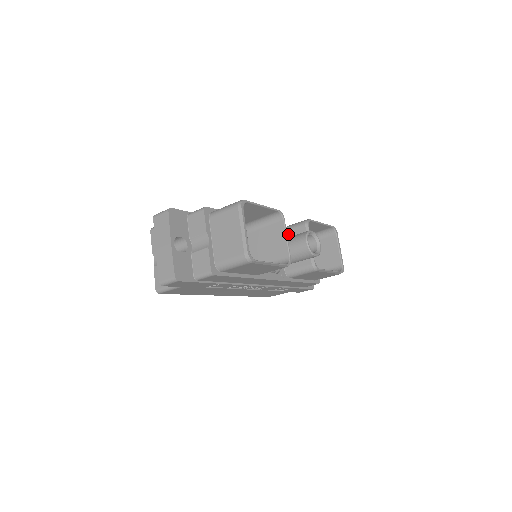
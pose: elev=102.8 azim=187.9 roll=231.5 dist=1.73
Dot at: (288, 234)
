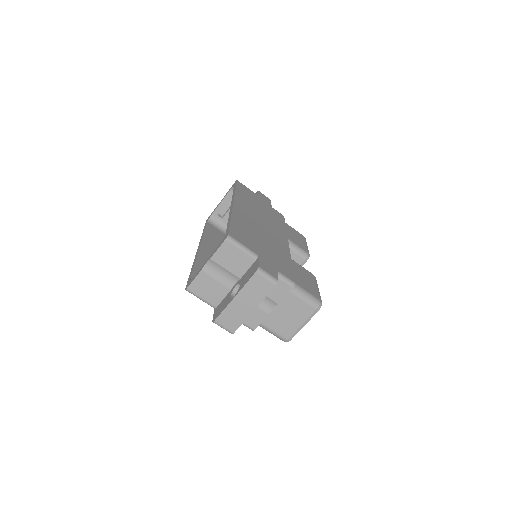
Dot at: occluded
